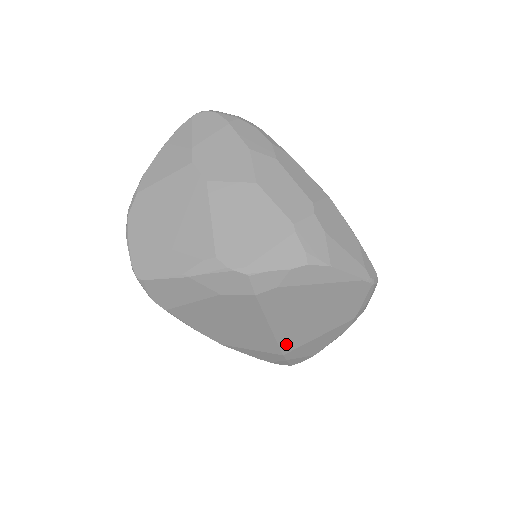
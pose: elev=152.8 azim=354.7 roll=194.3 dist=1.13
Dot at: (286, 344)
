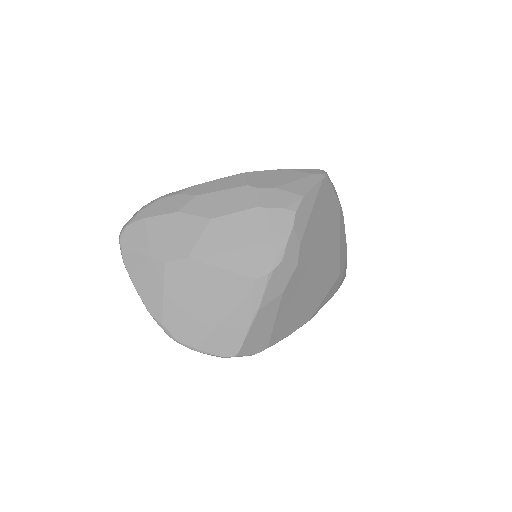
Dot at: (334, 268)
